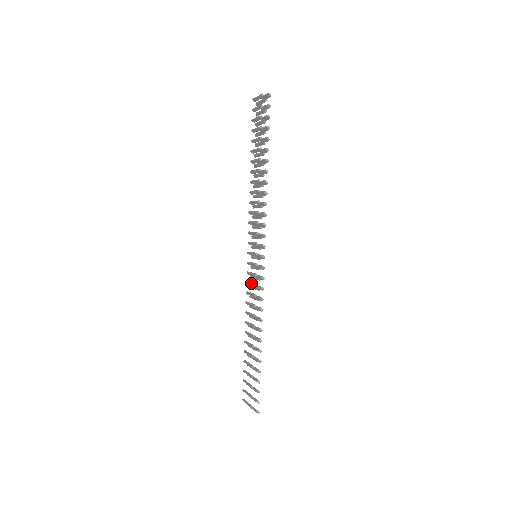
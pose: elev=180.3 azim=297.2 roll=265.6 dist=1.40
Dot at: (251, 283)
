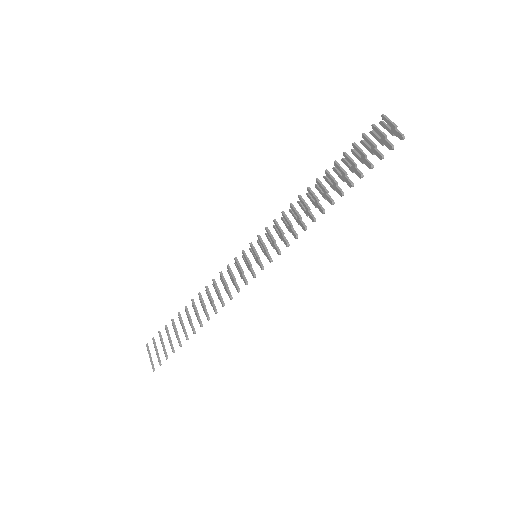
Dot at: (232, 273)
